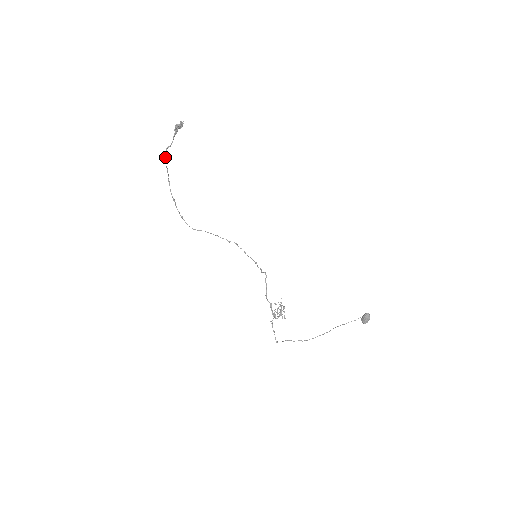
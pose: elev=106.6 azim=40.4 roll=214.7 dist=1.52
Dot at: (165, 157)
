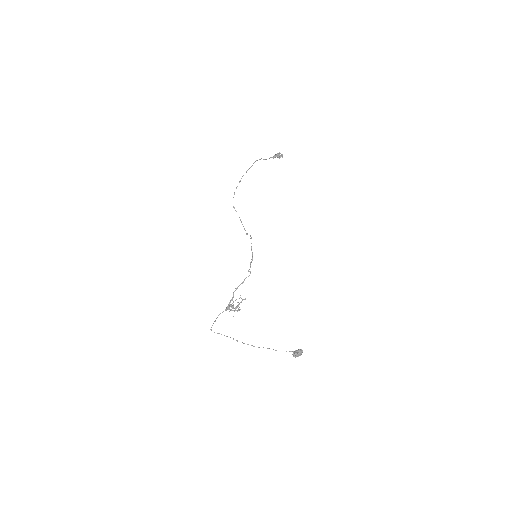
Dot at: (257, 160)
